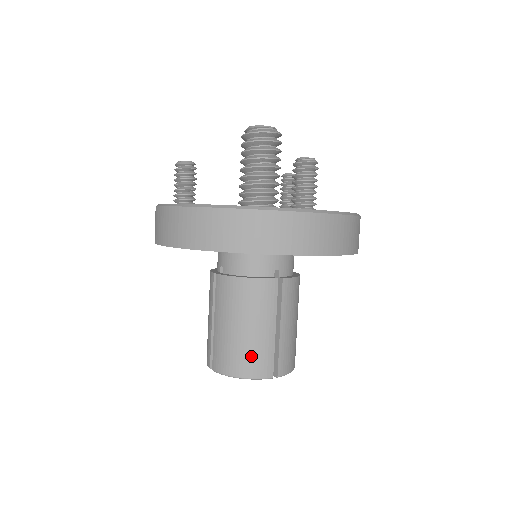
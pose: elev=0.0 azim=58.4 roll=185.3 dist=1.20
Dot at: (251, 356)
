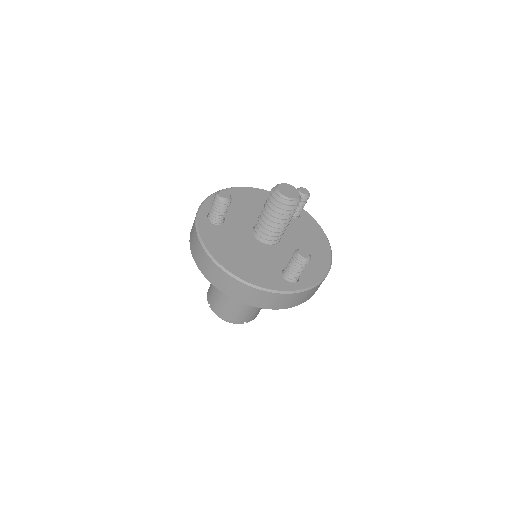
Dot at: (234, 315)
